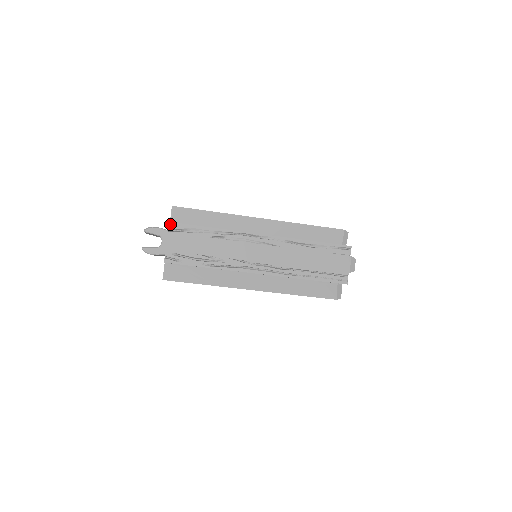
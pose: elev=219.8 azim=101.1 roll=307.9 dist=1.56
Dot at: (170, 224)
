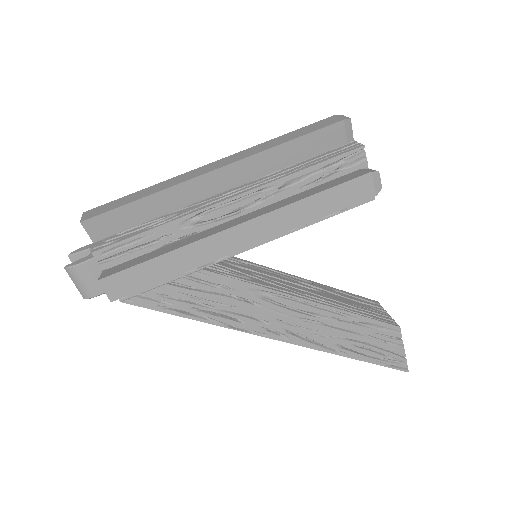
Dot at: occluded
